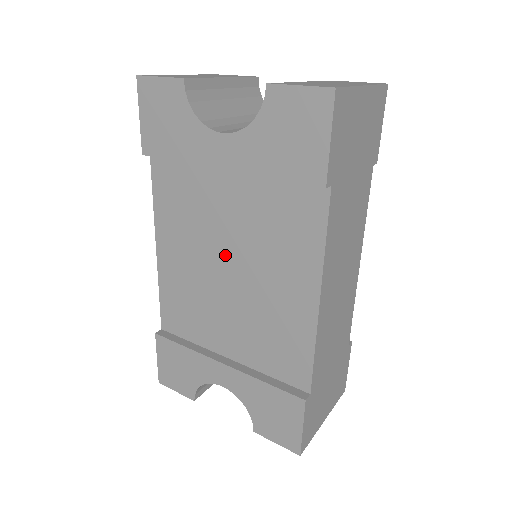
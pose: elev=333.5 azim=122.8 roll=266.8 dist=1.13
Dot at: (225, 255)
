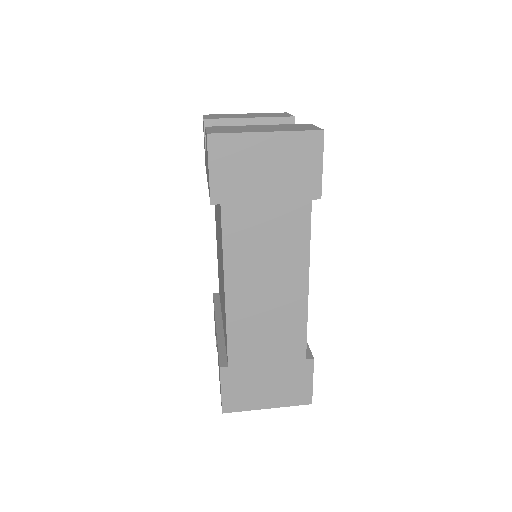
Dot at: occluded
